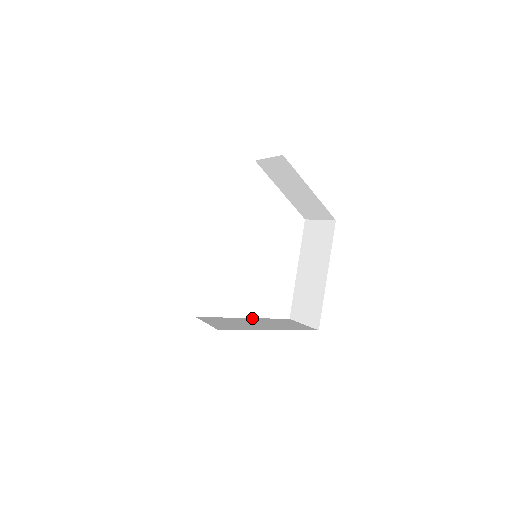
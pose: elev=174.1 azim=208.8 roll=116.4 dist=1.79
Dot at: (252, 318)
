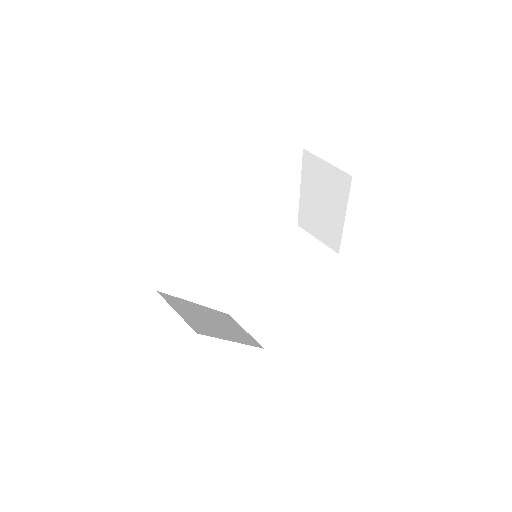
Dot at: (202, 306)
